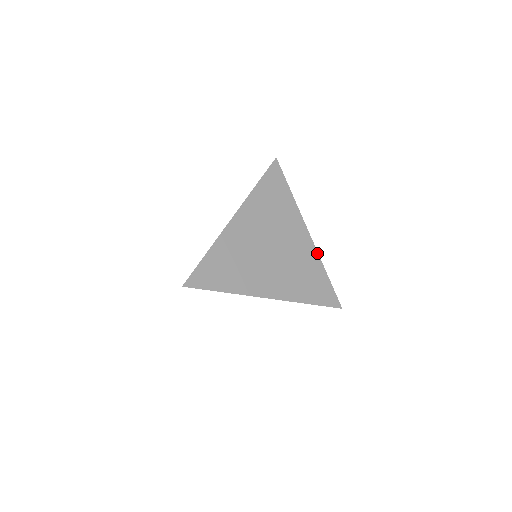
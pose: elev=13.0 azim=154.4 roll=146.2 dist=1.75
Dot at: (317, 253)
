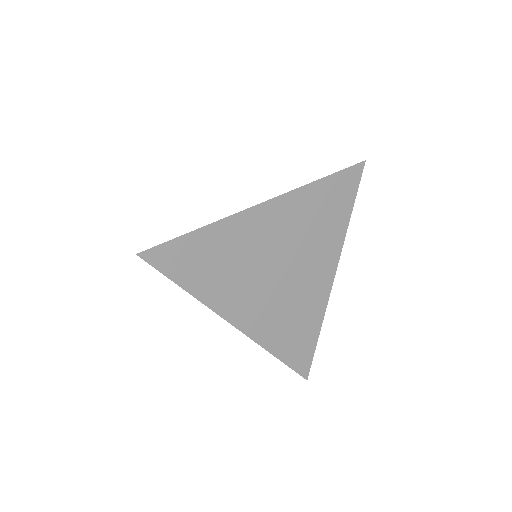
Dot at: (326, 304)
